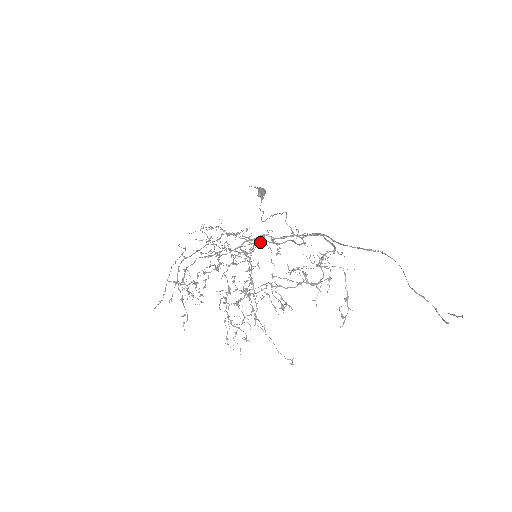
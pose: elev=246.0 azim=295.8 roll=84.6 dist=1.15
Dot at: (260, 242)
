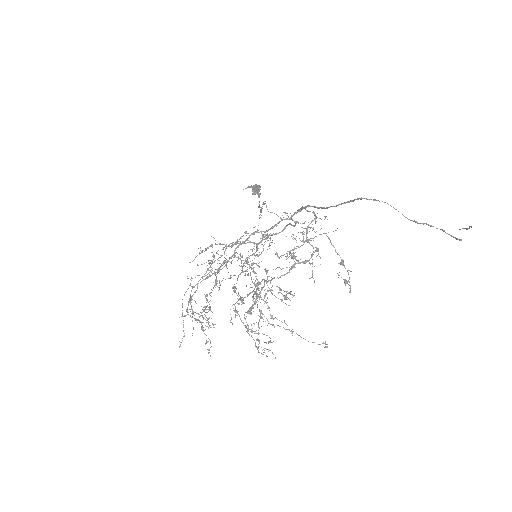
Dot at: (266, 239)
